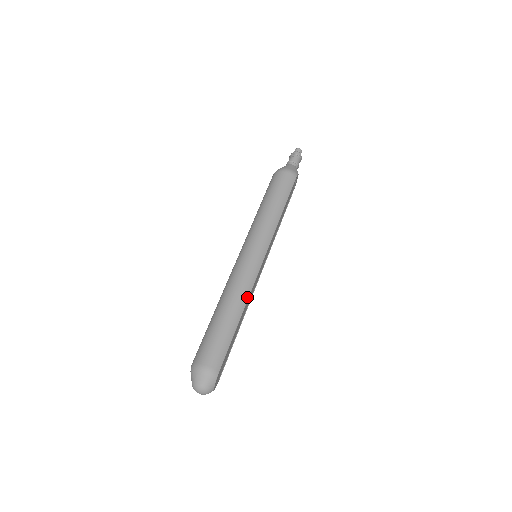
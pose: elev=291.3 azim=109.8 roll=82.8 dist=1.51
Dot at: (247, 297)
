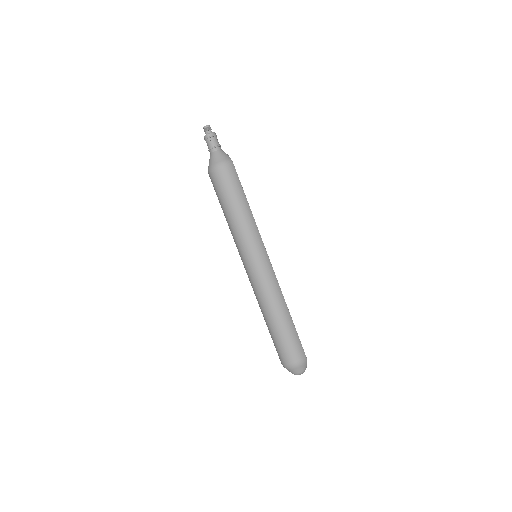
Dot at: (282, 296)
